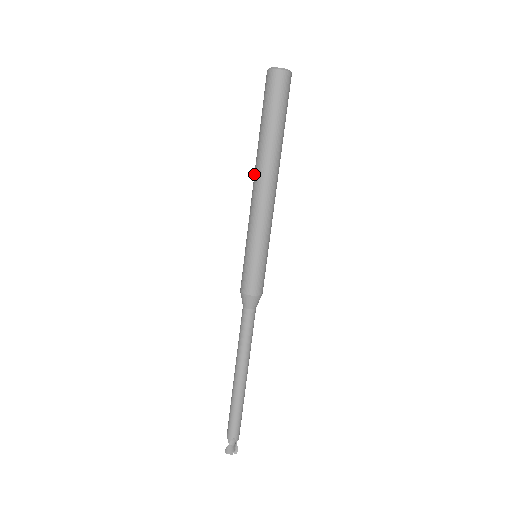
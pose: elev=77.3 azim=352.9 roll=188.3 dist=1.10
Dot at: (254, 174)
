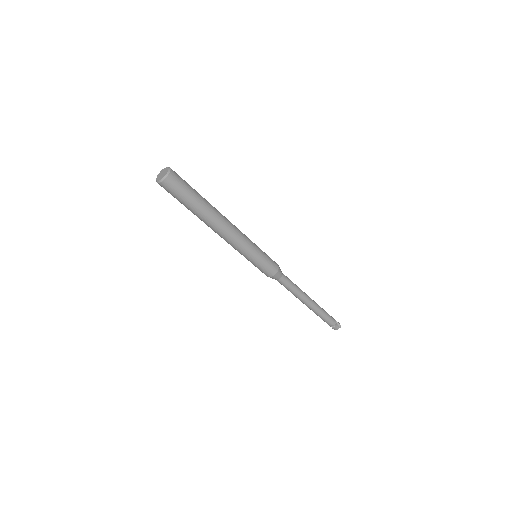
Dot at: occluded
